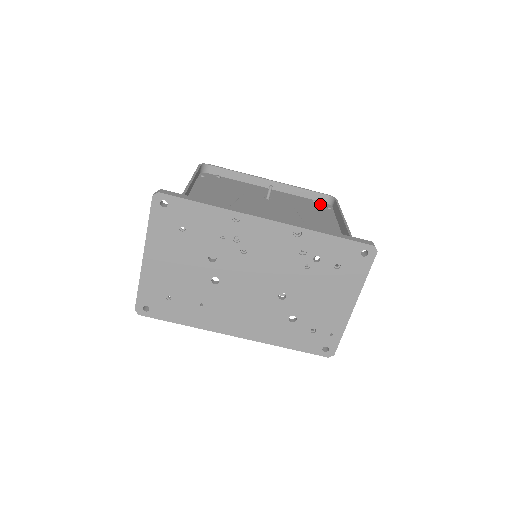
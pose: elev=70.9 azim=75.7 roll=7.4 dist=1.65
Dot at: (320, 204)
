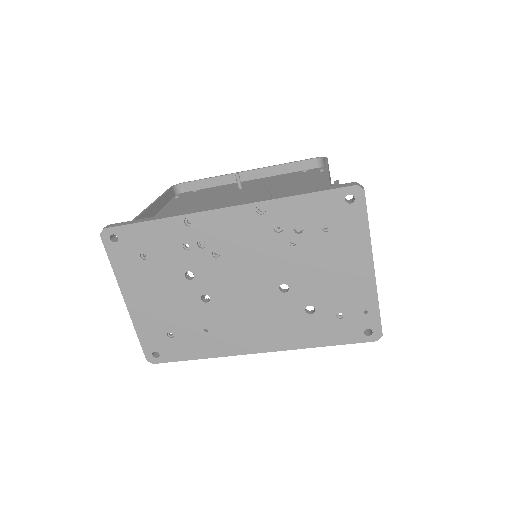
Dot at: (311, 171)
